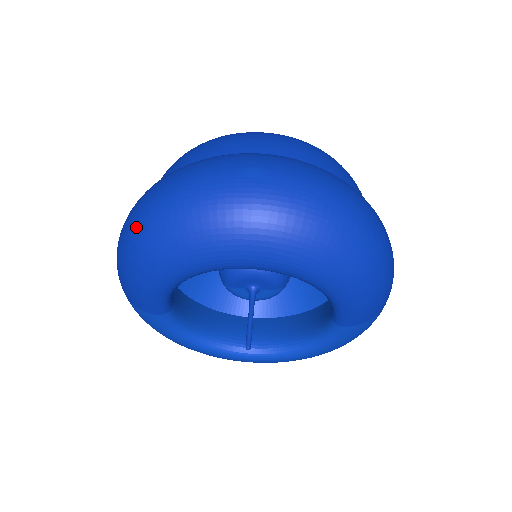
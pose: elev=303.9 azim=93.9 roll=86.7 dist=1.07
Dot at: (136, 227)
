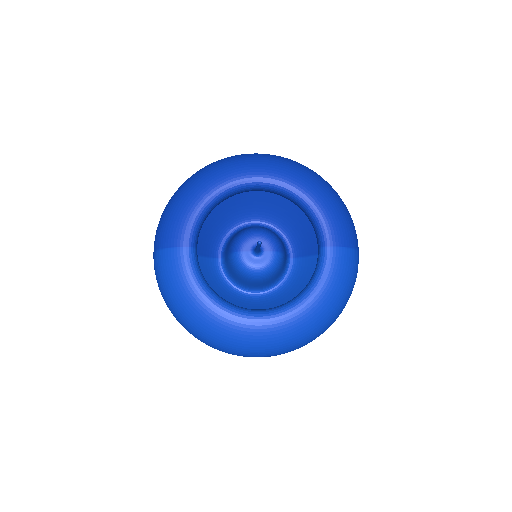
Dot at: (182, 184)
